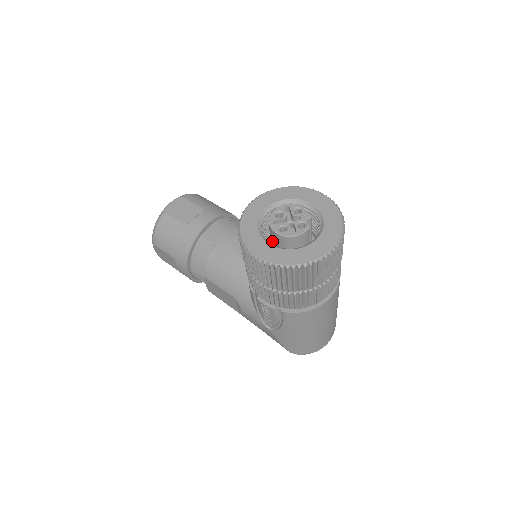
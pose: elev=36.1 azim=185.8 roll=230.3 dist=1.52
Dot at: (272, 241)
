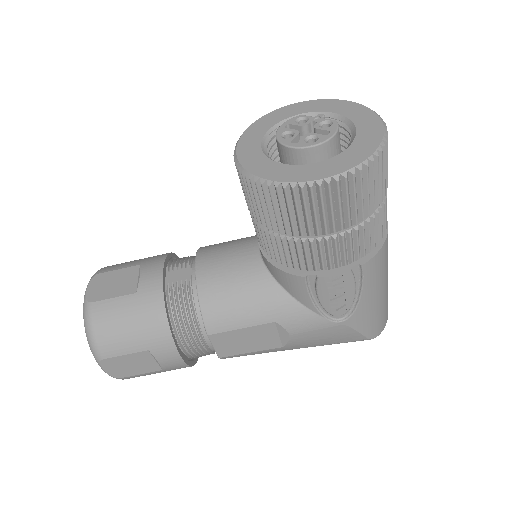
Dot at: occluded
